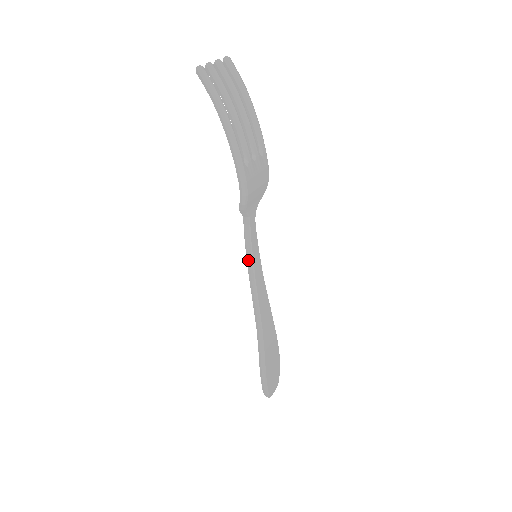
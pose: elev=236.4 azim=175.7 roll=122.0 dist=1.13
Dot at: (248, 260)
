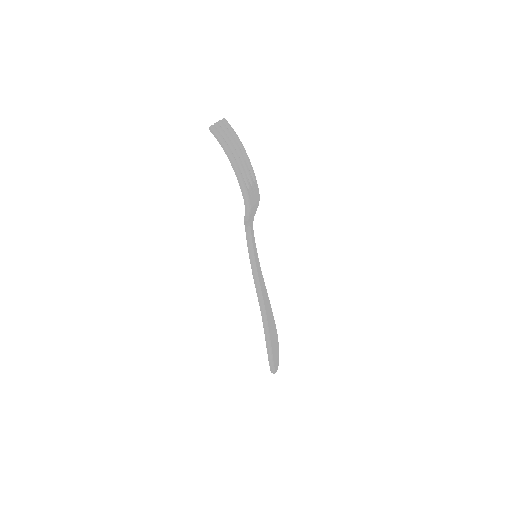
Dot at: (251, 260)
